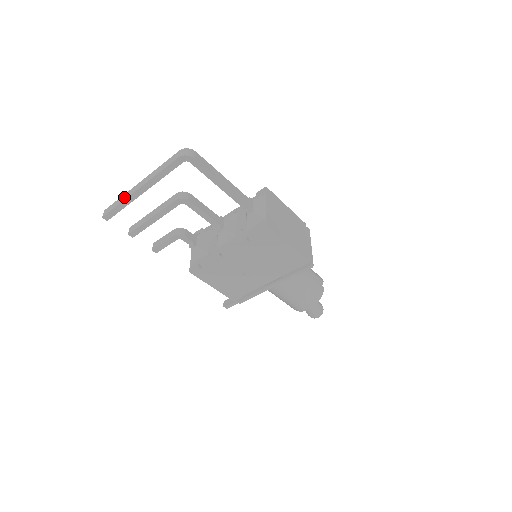
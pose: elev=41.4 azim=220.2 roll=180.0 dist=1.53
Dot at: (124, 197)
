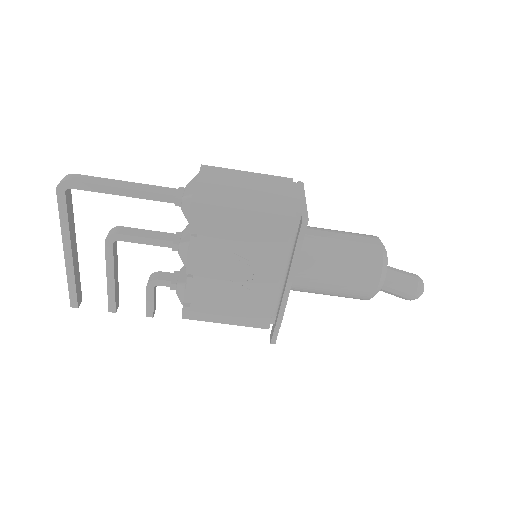
Dot at: (68, 272)
